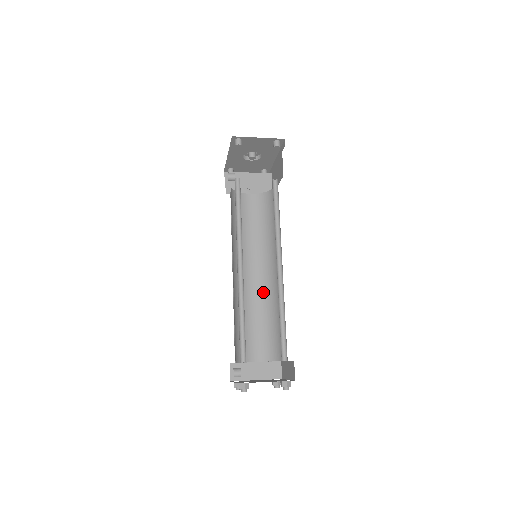
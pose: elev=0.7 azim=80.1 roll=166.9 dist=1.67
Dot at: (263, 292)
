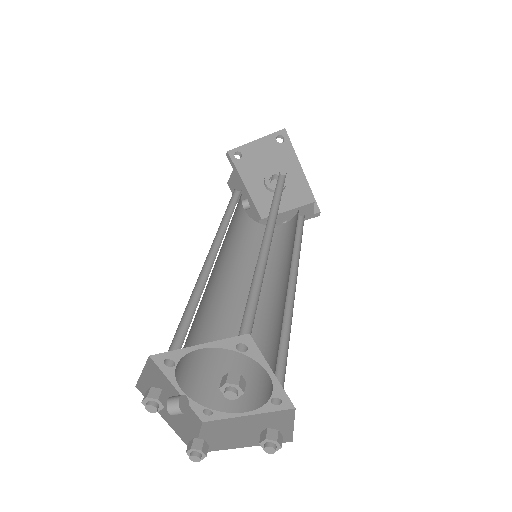
Dot at: (276, 310)
